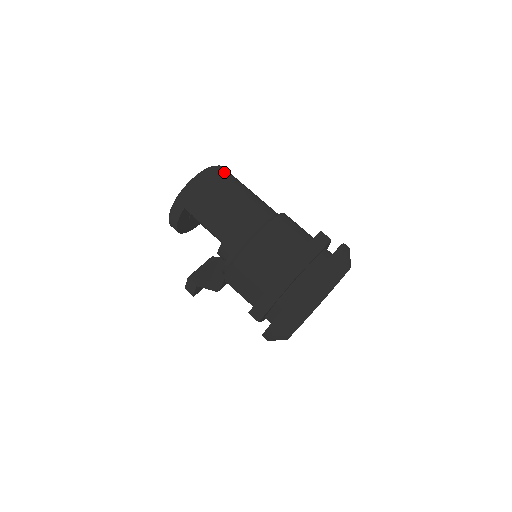
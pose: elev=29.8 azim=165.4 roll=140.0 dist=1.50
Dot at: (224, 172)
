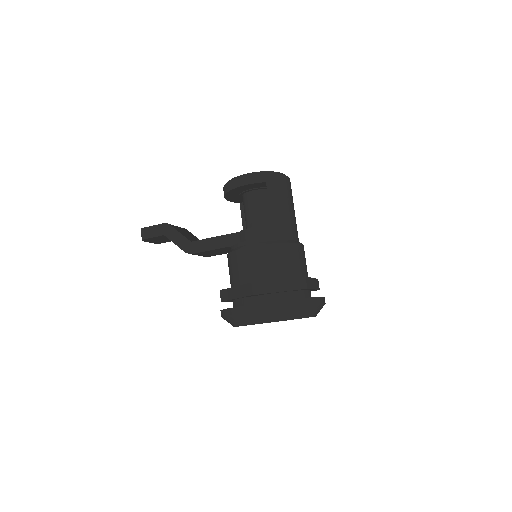
Dot at: occluded
